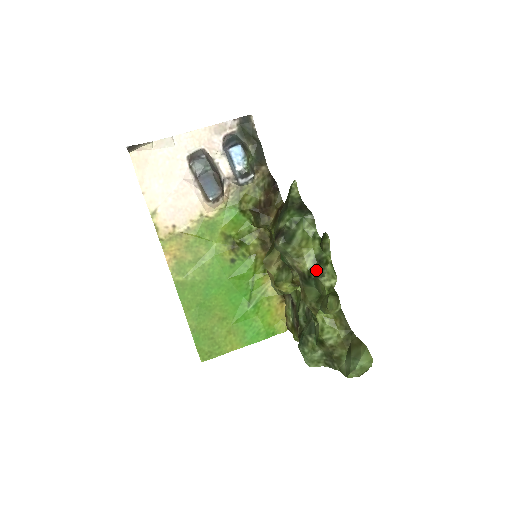
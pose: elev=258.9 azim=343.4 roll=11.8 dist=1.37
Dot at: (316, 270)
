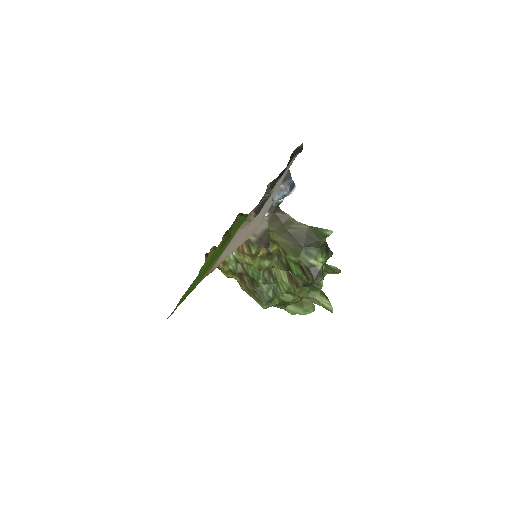
Dot at: occluded
